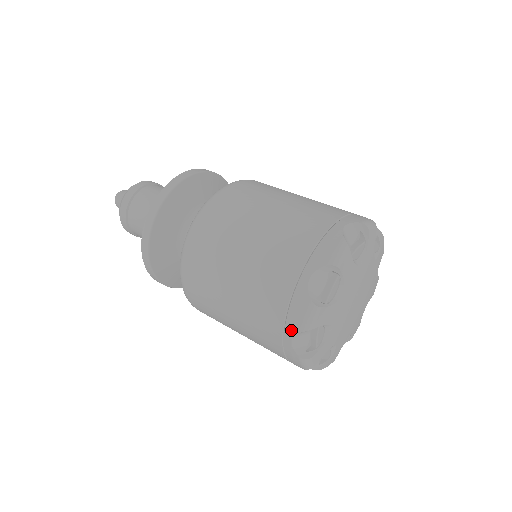
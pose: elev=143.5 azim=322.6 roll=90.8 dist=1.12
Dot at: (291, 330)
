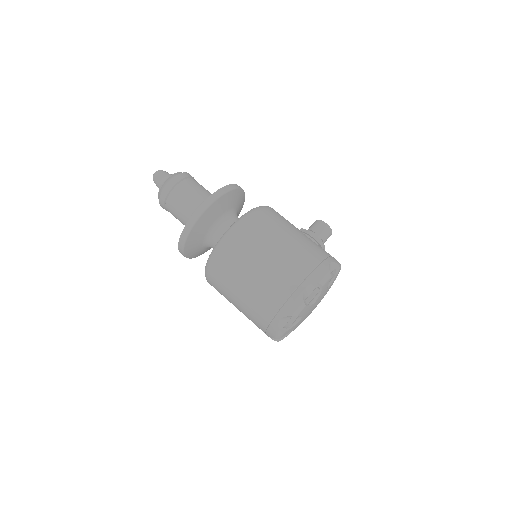
Dot at: (269, 335)
